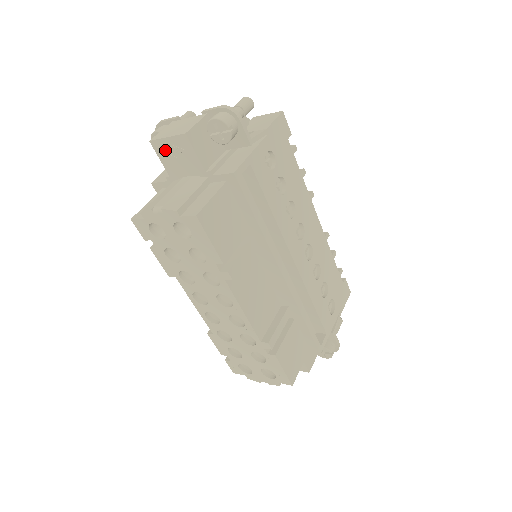
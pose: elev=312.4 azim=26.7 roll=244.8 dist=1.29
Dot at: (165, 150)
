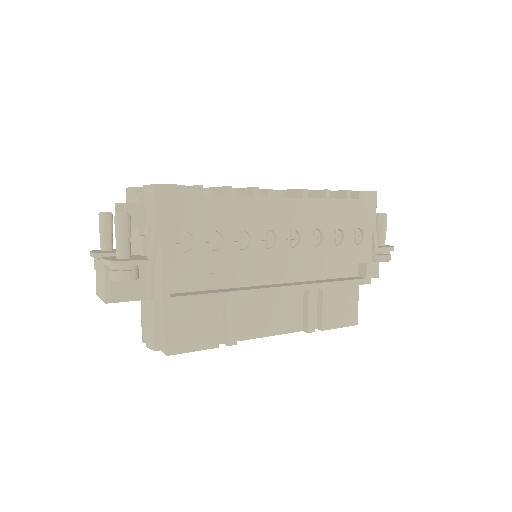
Dot at: occluded
